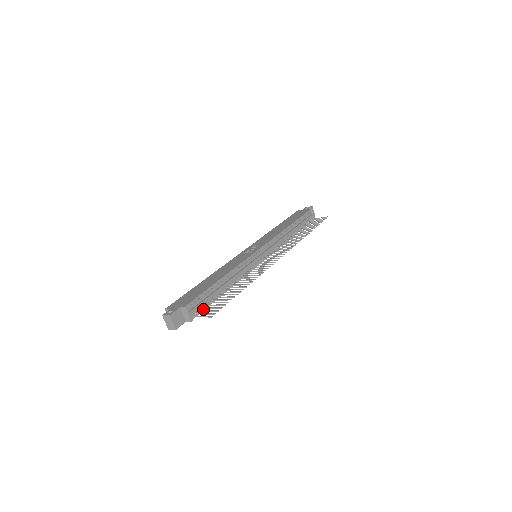
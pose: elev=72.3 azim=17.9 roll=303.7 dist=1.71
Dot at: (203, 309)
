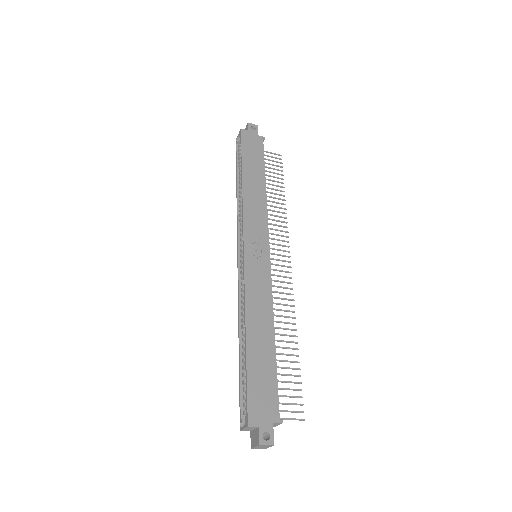
Dot at: occluded
